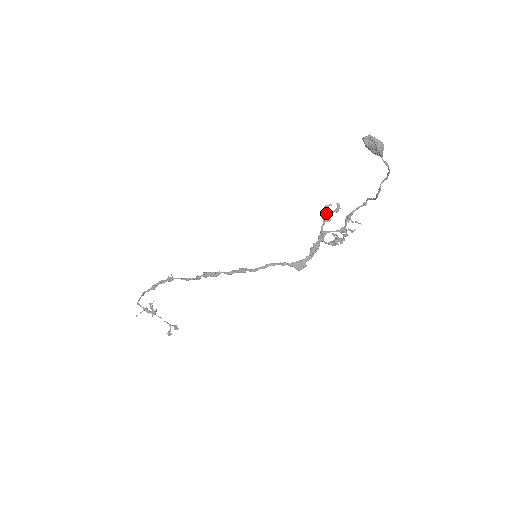
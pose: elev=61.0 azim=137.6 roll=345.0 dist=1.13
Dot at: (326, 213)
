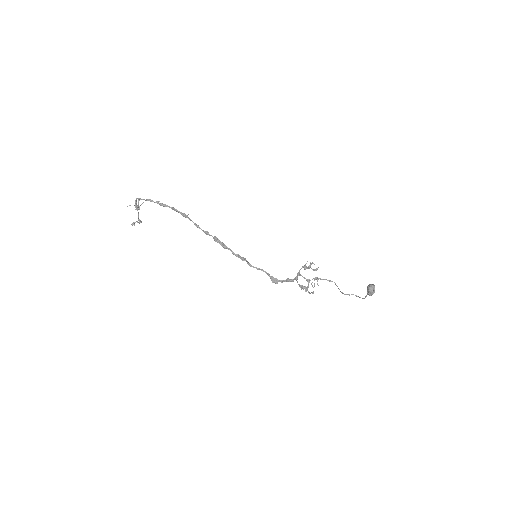
Dot at: (309, 267)
